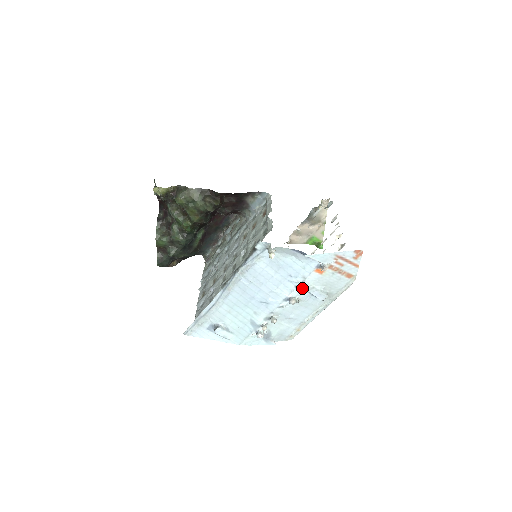
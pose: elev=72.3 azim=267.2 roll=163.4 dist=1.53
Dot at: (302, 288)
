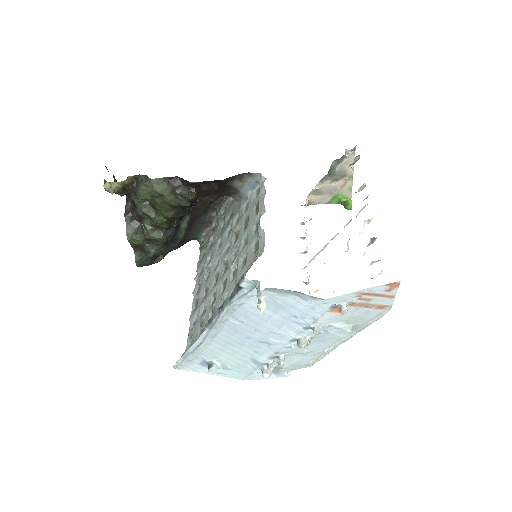
Dot at: (313, 332)
